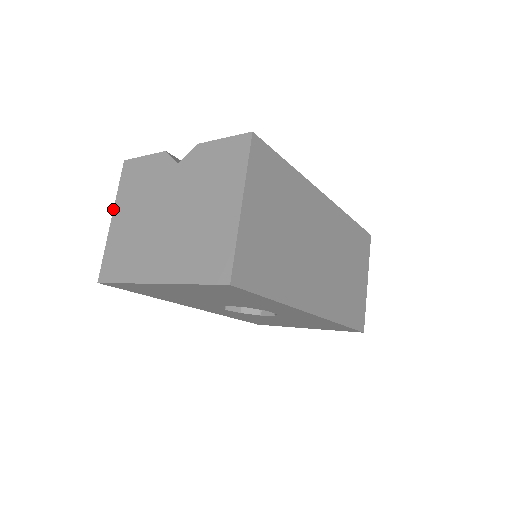
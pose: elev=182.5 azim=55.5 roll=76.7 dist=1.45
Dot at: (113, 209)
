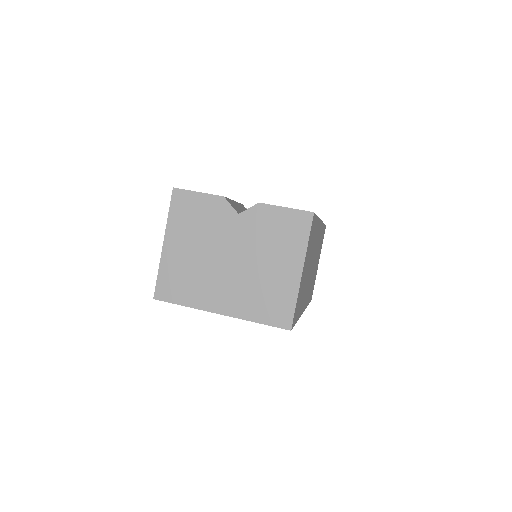
Dot at: occluded
